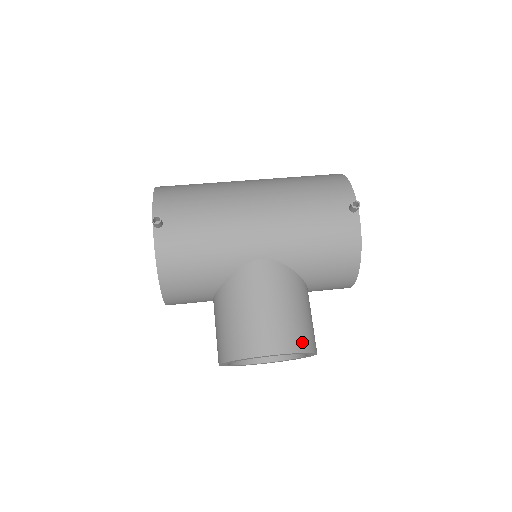
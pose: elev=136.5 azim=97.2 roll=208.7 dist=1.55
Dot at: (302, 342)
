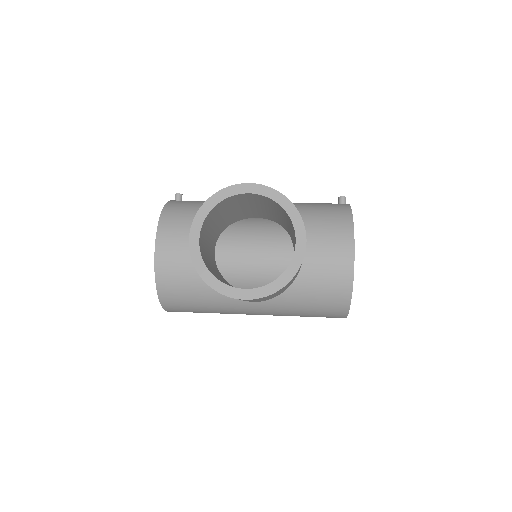
Dot at: occluded
